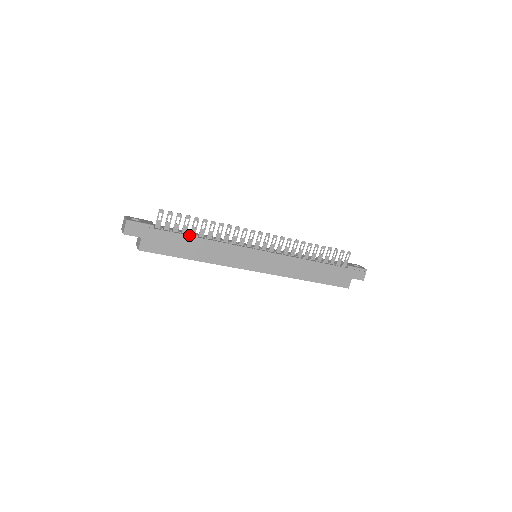
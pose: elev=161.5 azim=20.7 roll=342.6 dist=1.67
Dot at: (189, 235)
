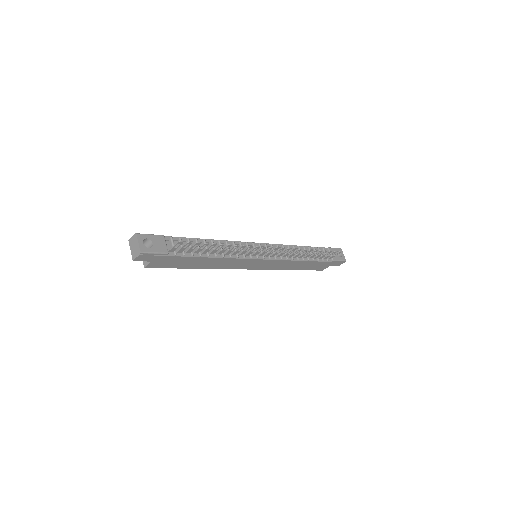
Dot at: (201, 256)
